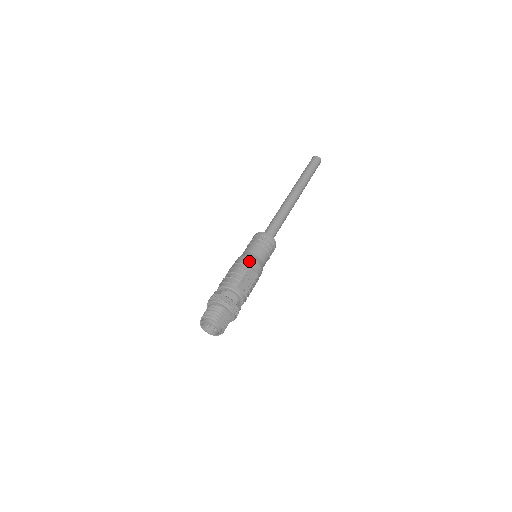
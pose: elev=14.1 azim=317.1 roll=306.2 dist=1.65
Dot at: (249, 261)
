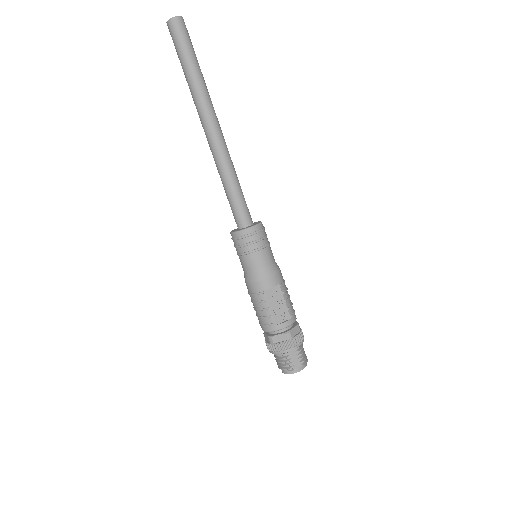
Dot at: (258, 287)
